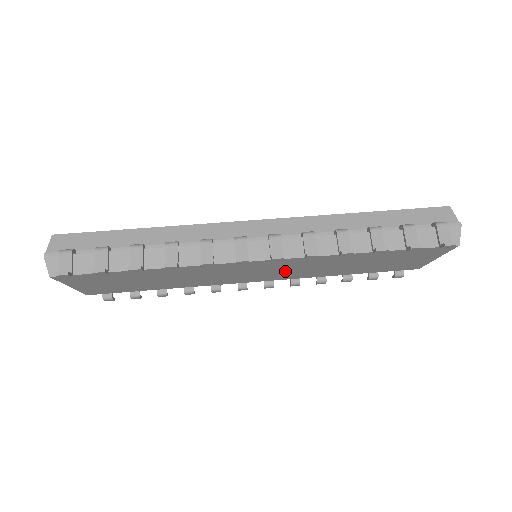
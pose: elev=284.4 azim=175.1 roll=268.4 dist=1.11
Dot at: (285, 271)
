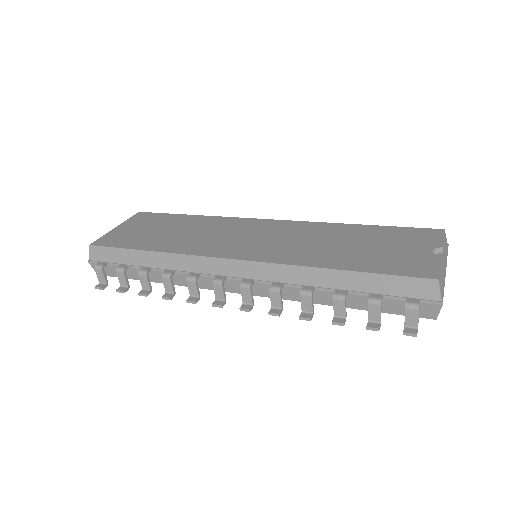
Dot at: occluded
